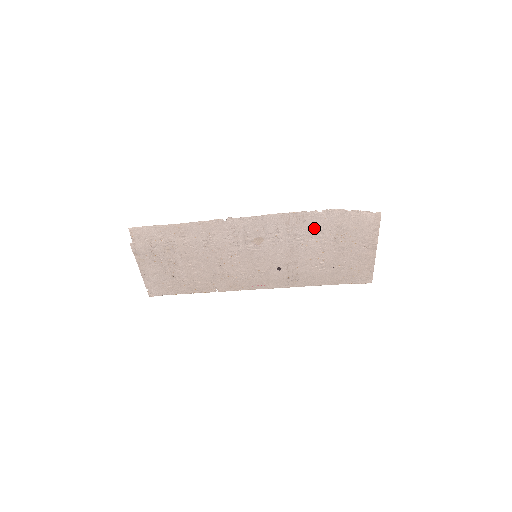
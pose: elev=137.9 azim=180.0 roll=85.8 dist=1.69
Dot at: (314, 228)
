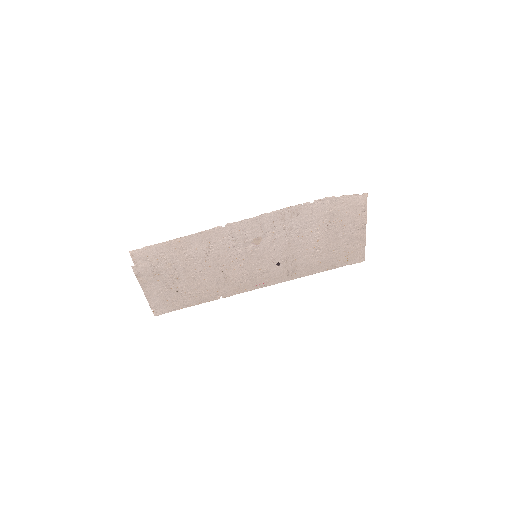
Dot at: (308, 219)
